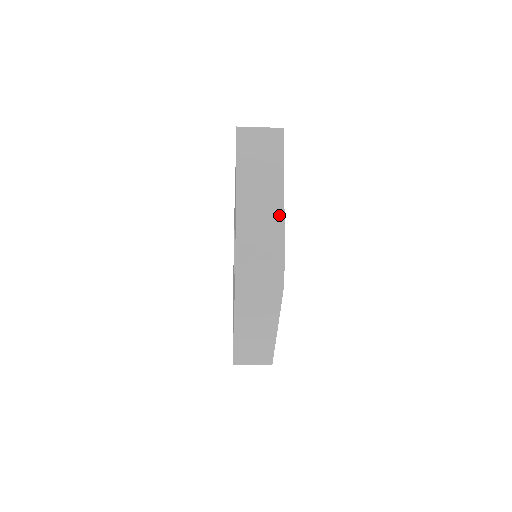
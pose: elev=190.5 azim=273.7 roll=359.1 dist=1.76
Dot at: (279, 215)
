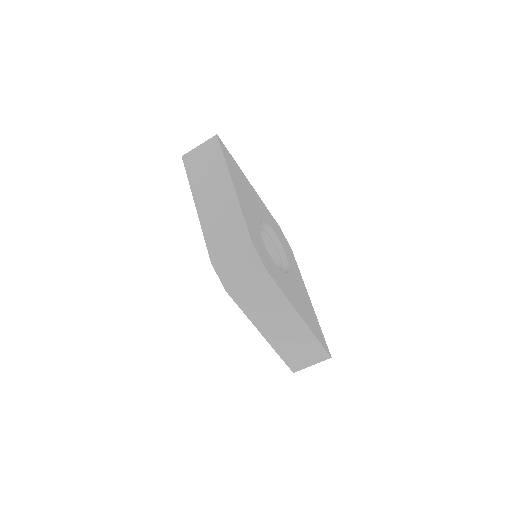
Dot at: (234, 205)
